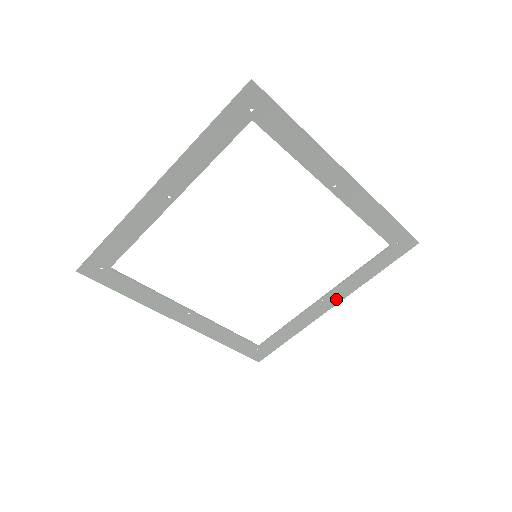
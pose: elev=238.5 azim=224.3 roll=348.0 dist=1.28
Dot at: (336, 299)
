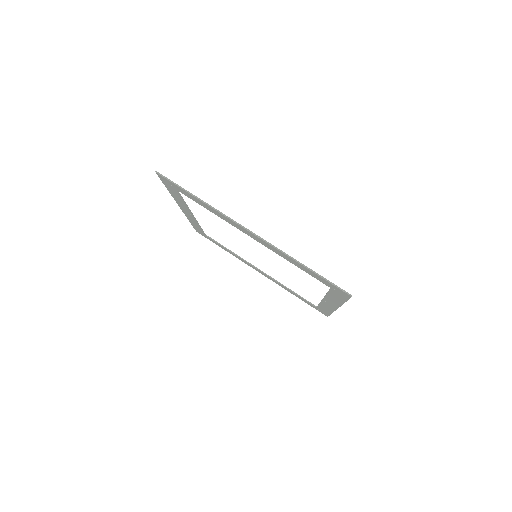
Dot at: (334, 305)
